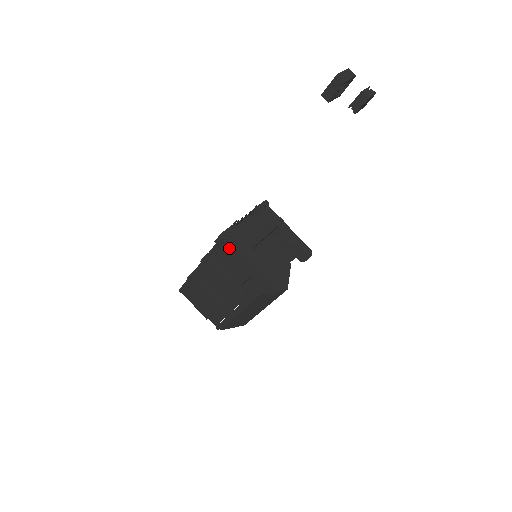
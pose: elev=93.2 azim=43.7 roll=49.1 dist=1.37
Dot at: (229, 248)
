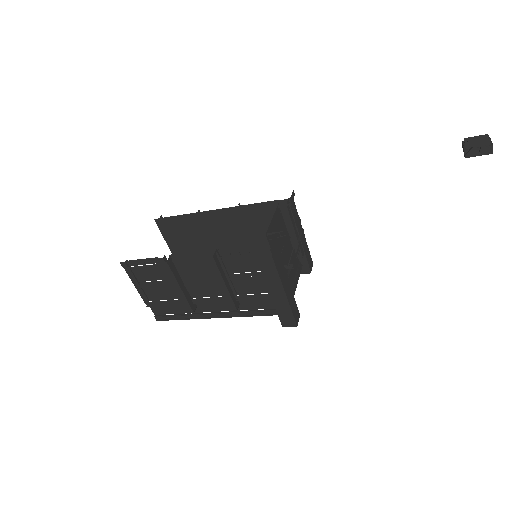
Dot at: (267, 266)
